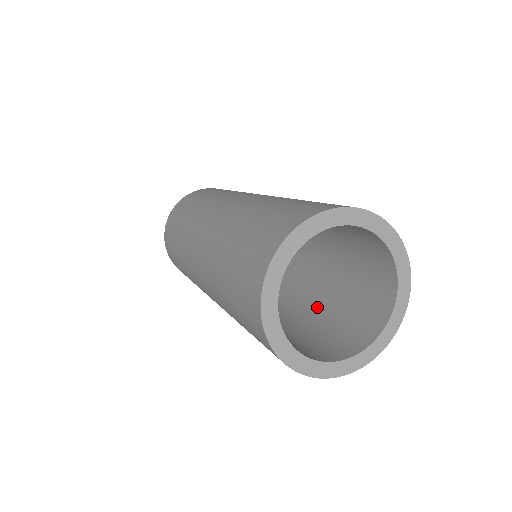
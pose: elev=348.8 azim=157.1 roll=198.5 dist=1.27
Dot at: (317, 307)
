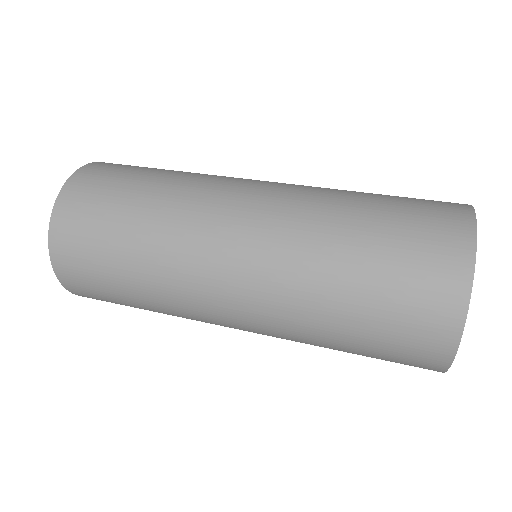
Dot at: occluded
